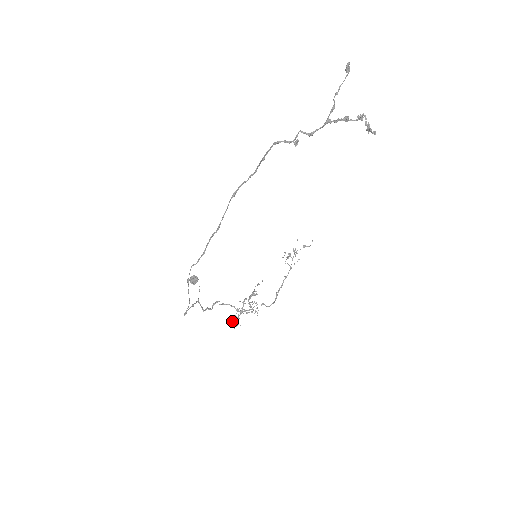
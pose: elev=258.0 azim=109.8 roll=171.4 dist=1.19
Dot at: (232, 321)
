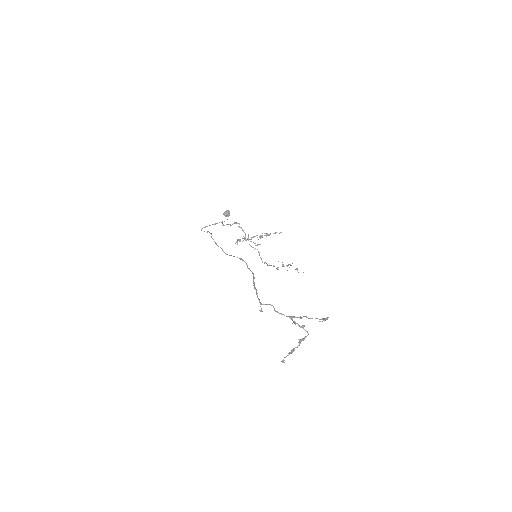
Dot at: (237, 239)
